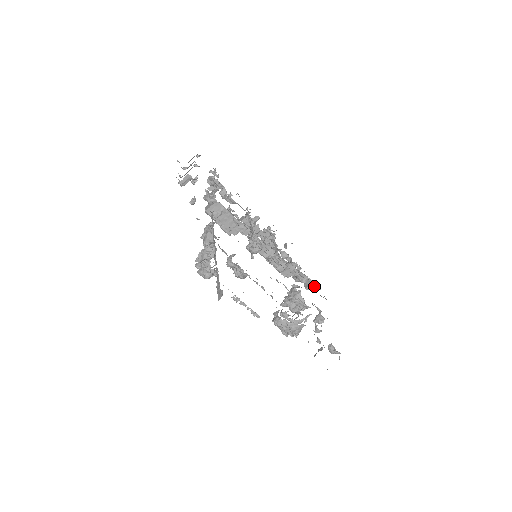
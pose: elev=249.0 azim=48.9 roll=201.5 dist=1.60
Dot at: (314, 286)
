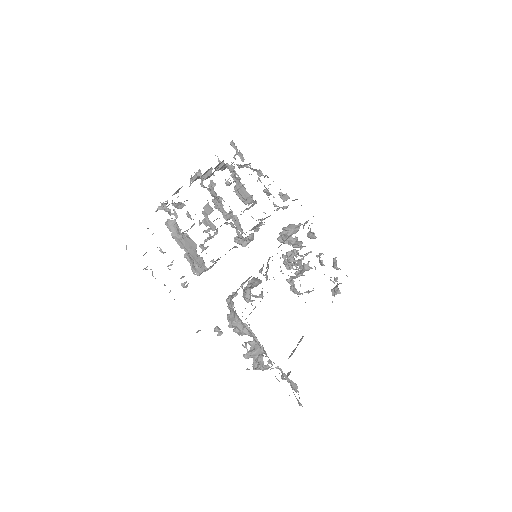
Dot at: occluded
